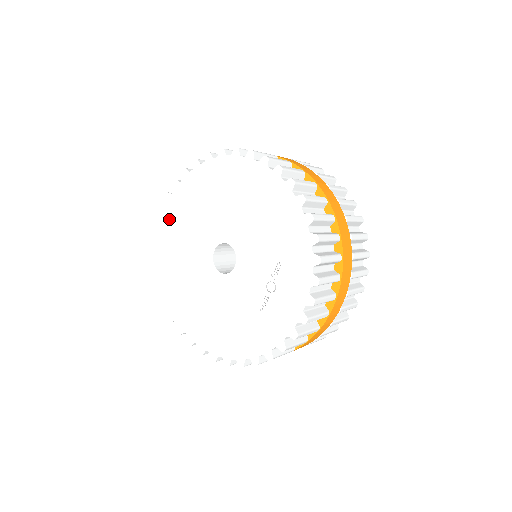
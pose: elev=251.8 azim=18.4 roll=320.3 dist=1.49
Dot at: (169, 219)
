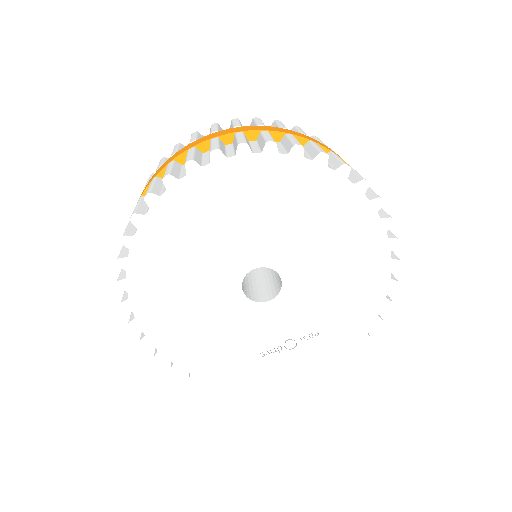
Dot at: (220, 177)
